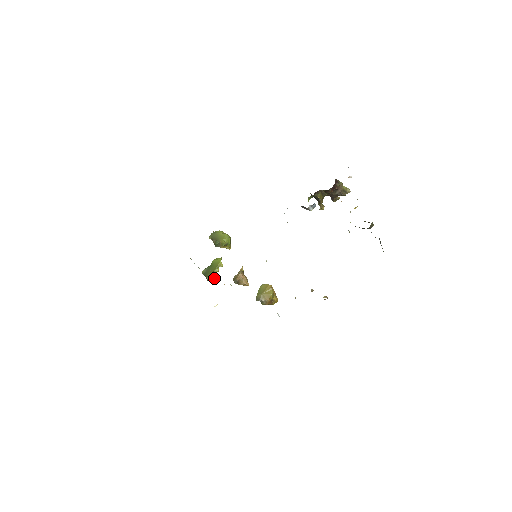
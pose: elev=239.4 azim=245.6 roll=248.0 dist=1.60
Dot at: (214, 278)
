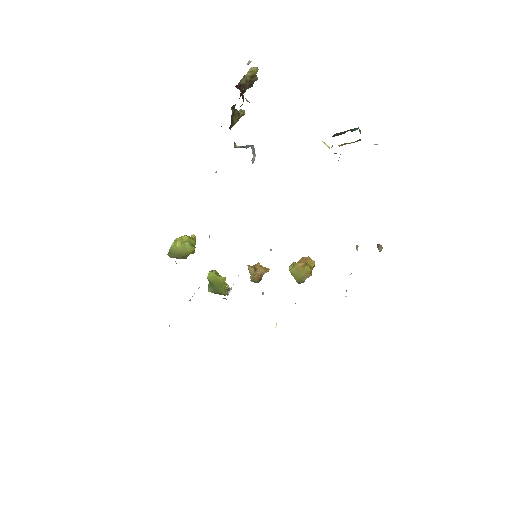
Dot at: occluded
